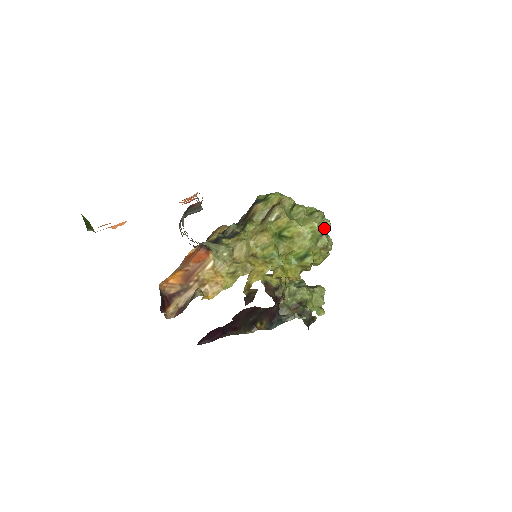
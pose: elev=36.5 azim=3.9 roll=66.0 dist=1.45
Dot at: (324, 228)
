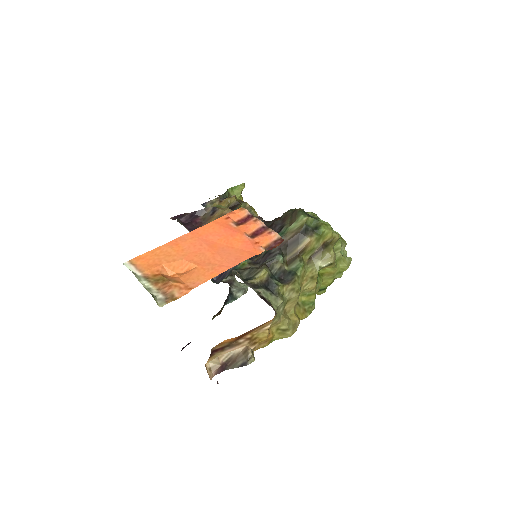
Dot at: occluded
